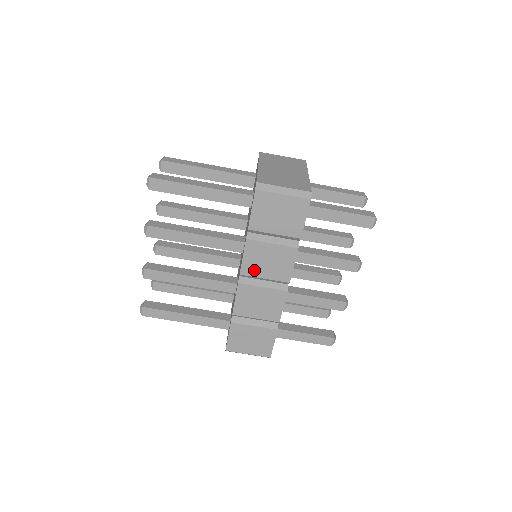
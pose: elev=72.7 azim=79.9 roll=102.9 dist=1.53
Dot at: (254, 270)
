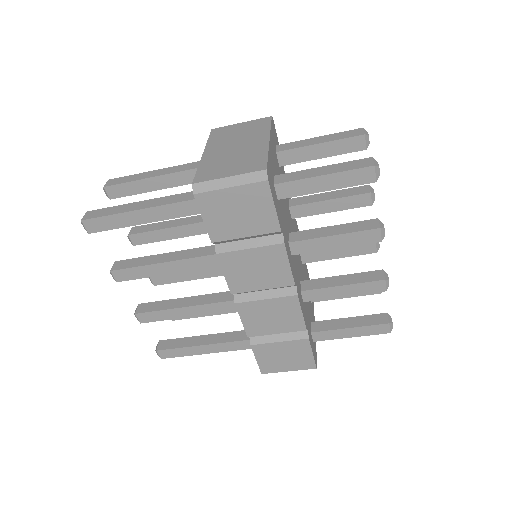
Dot at: (245, 284)
